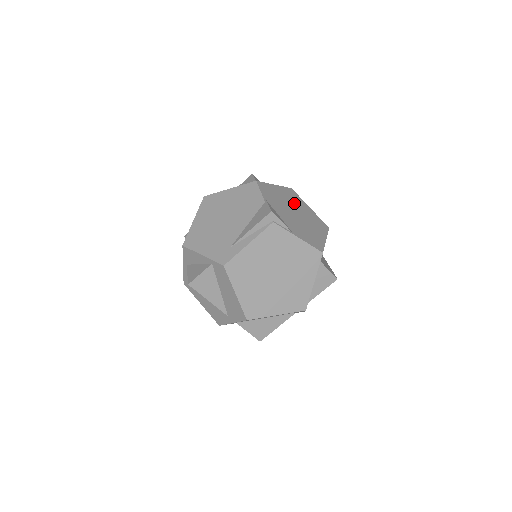
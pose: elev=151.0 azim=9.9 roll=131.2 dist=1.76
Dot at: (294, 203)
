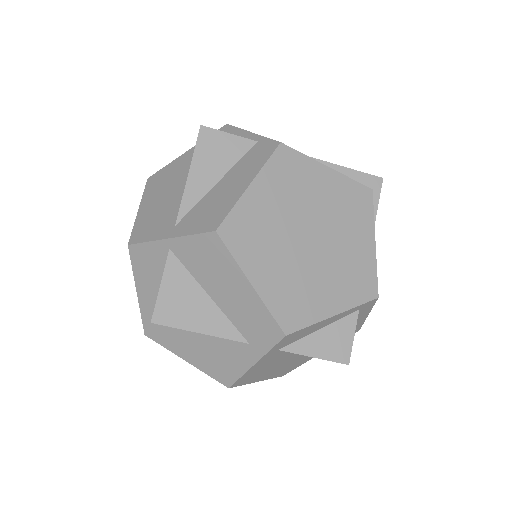
Dot at: occluded
